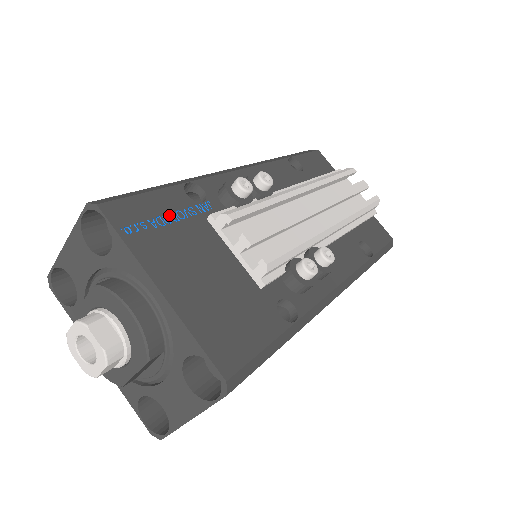
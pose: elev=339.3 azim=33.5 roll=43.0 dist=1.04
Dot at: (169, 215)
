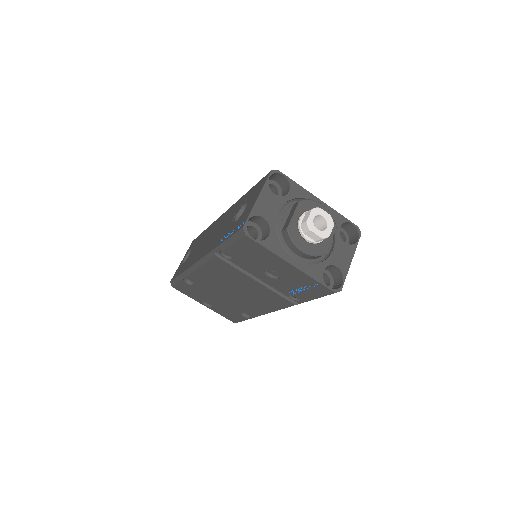
Dot at: occluded
